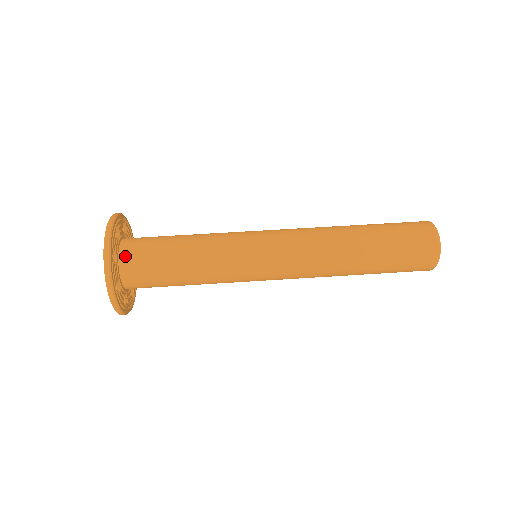
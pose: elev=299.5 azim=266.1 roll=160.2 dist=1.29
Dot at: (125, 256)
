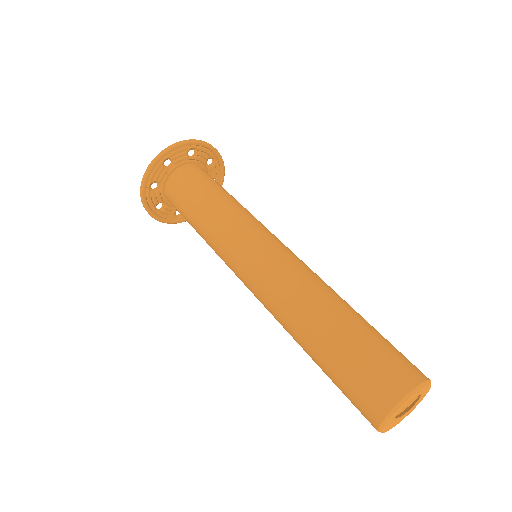
Dot at: (196, 167)
